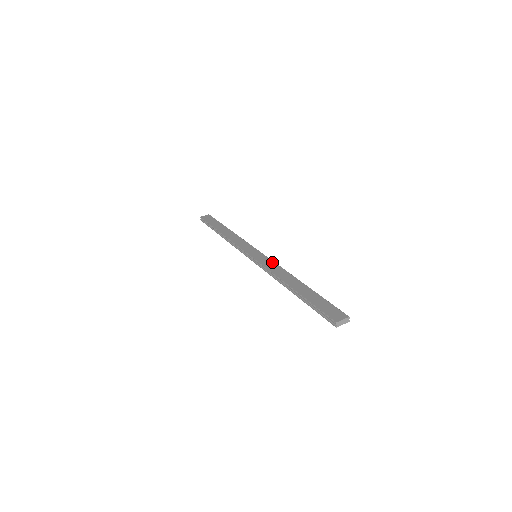
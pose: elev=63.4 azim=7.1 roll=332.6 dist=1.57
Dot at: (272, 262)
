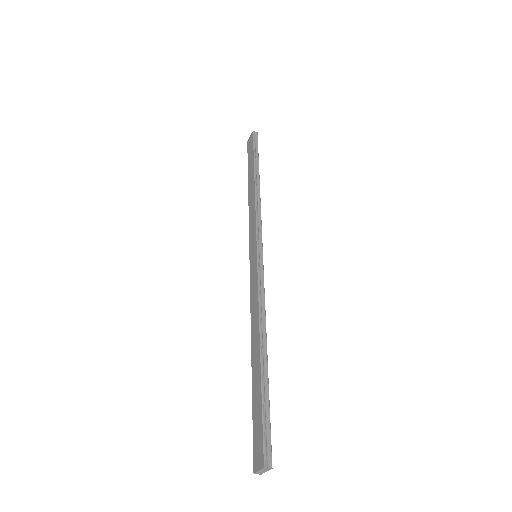
Dot at: (256, 283)
